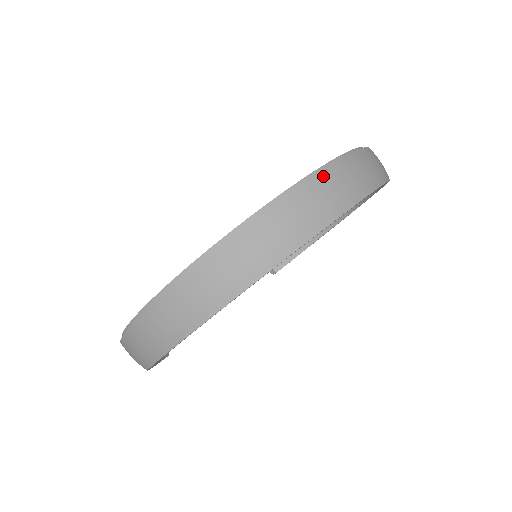
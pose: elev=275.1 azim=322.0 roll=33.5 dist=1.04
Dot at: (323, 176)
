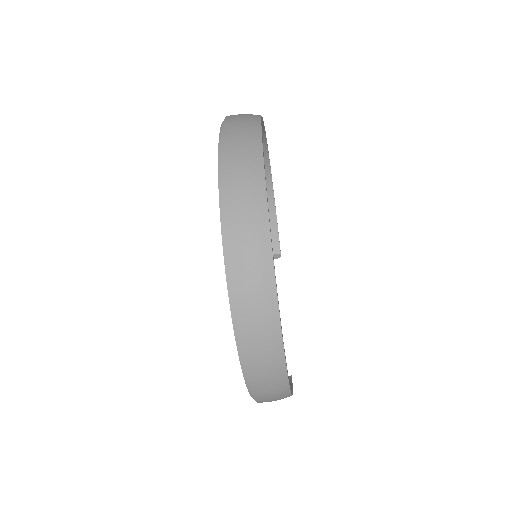
Dot at: (226, 160)
